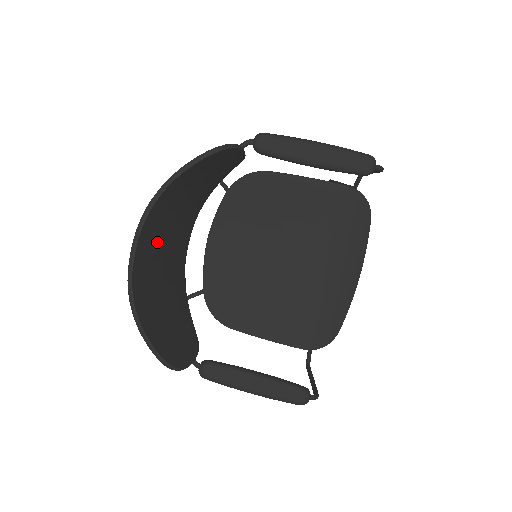
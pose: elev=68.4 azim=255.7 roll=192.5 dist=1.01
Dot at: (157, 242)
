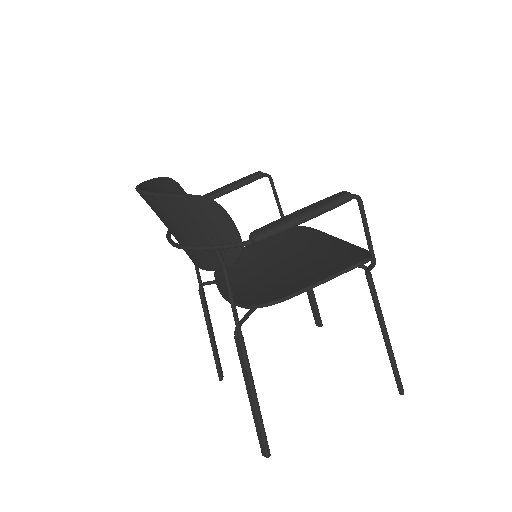
Dot at: occluded
